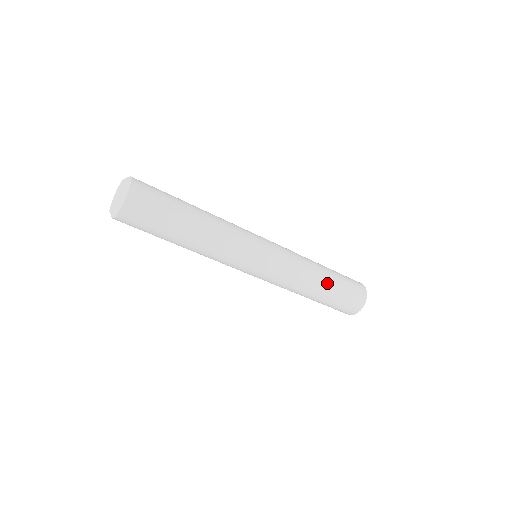
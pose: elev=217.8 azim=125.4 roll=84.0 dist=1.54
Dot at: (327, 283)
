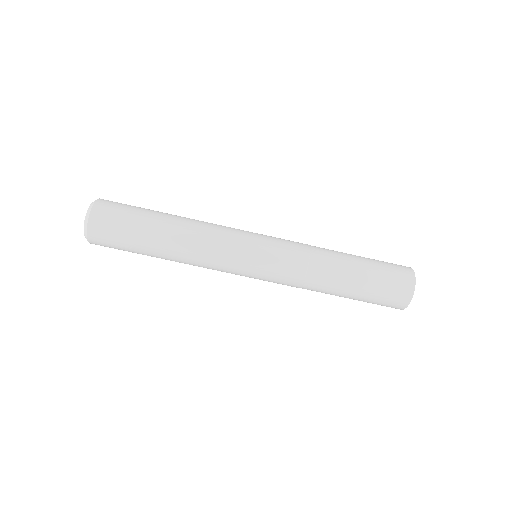
Dot at: (348, 280)
